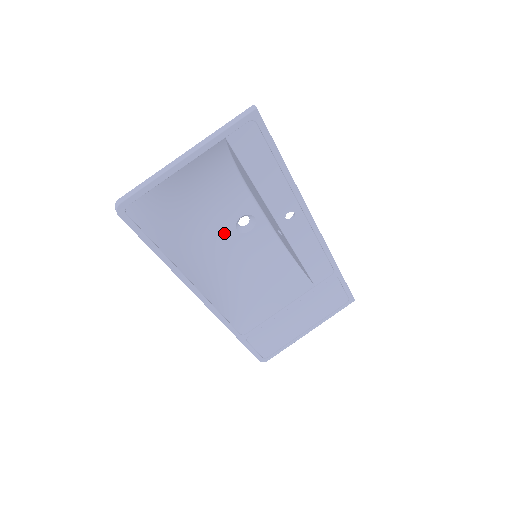
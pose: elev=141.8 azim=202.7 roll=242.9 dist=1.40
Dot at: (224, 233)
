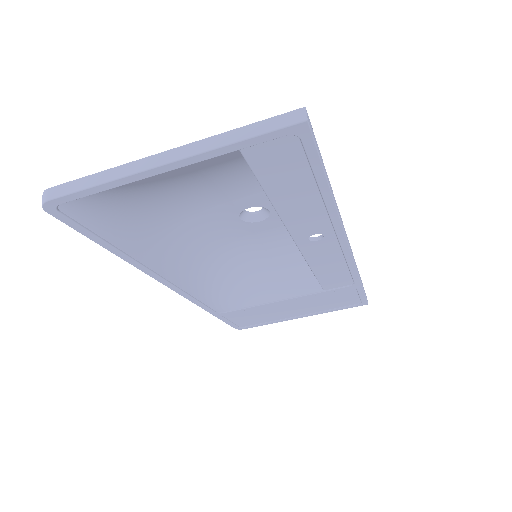
Dot at: (221, 219)
